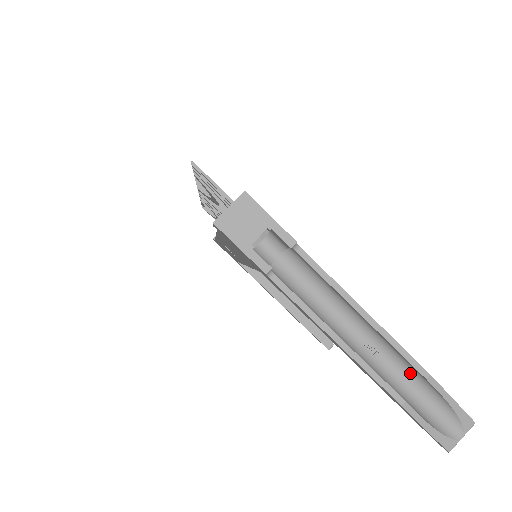
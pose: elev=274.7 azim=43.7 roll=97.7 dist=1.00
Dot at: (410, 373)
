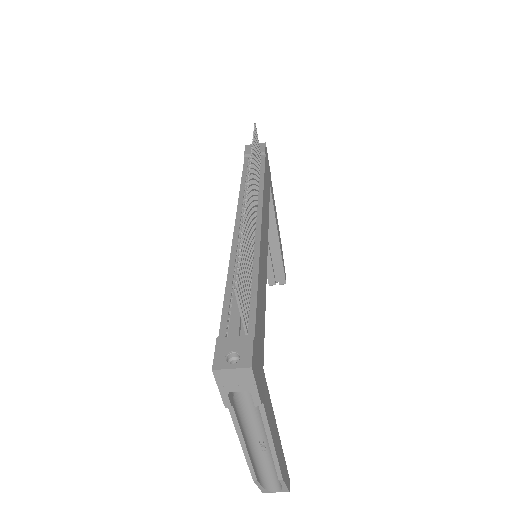
Dot at: (274, 465)
